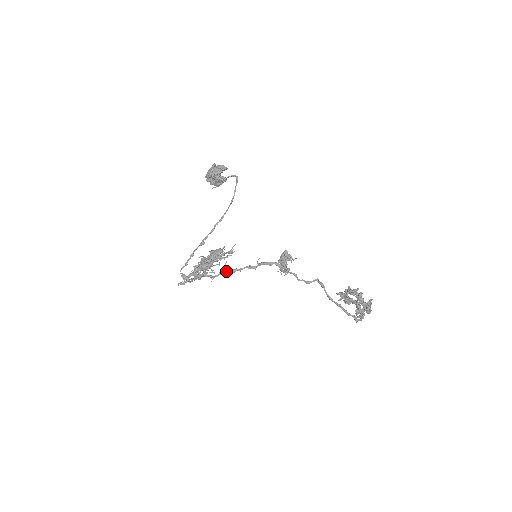
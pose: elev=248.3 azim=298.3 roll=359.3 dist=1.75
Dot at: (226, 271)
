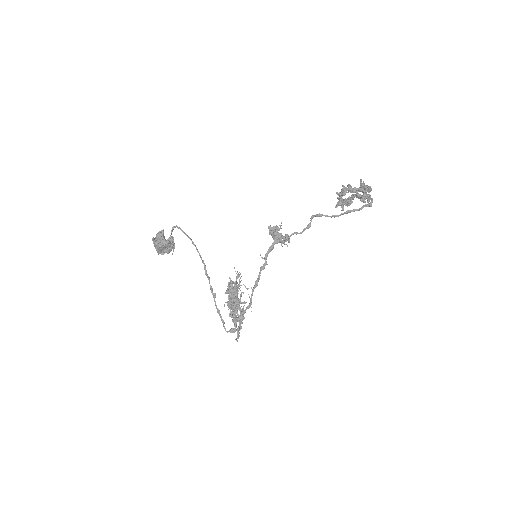
Dot at: (252, 291)
